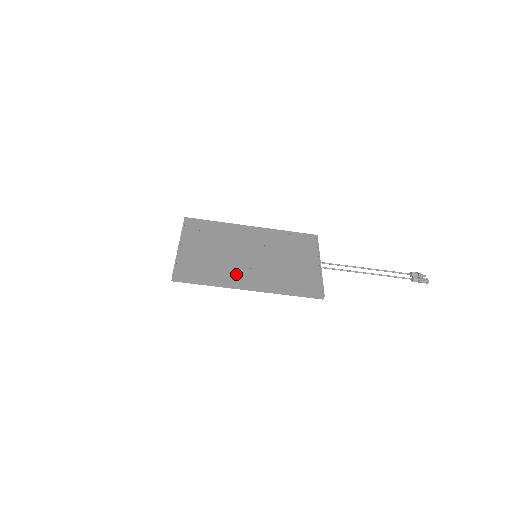
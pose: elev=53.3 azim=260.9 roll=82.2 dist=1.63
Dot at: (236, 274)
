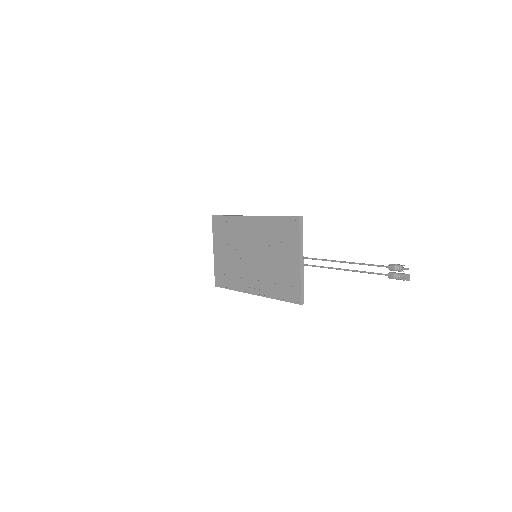
Dot at: (245, 280)
